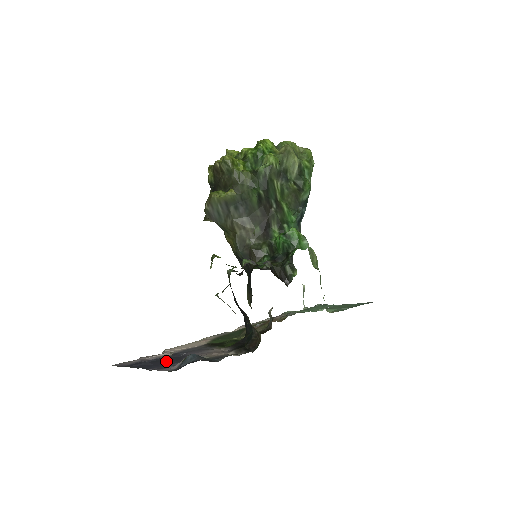
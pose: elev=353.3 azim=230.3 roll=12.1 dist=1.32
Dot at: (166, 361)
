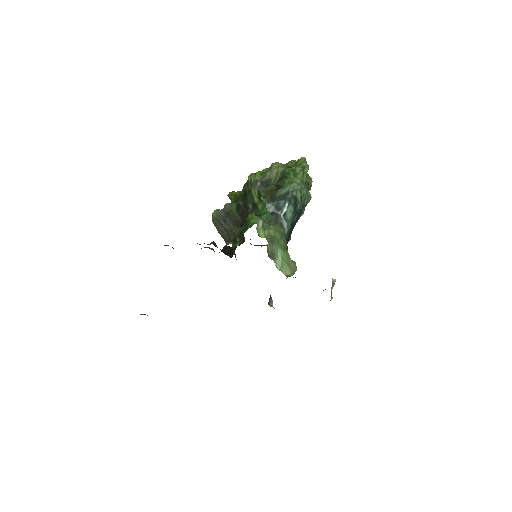
Dot at: occluded
